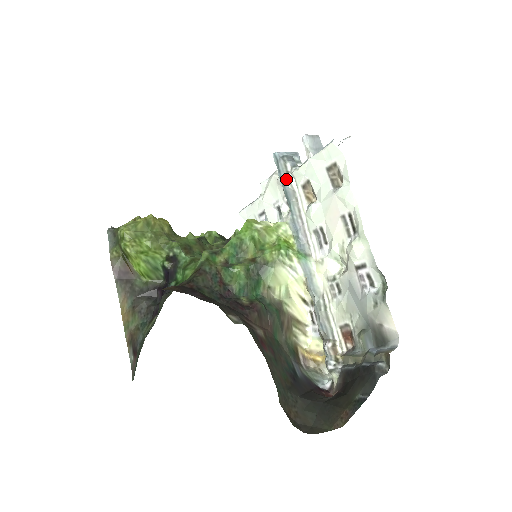
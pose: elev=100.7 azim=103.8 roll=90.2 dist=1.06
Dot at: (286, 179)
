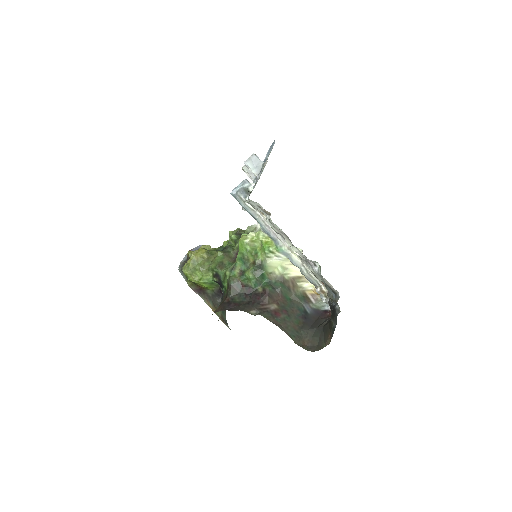
Dot at: (246, 207)
